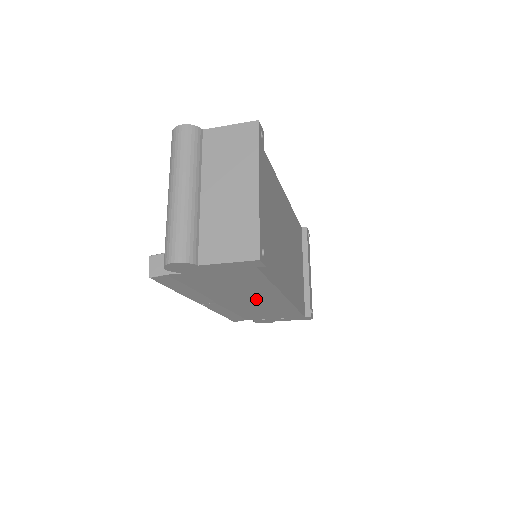
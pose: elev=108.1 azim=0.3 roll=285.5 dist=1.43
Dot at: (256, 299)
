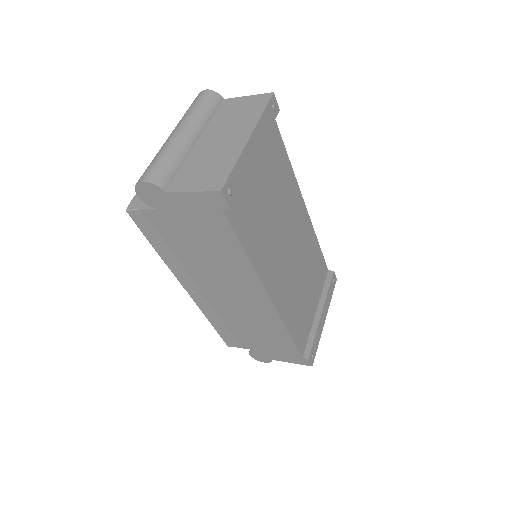
Dot at: (239, 293)
